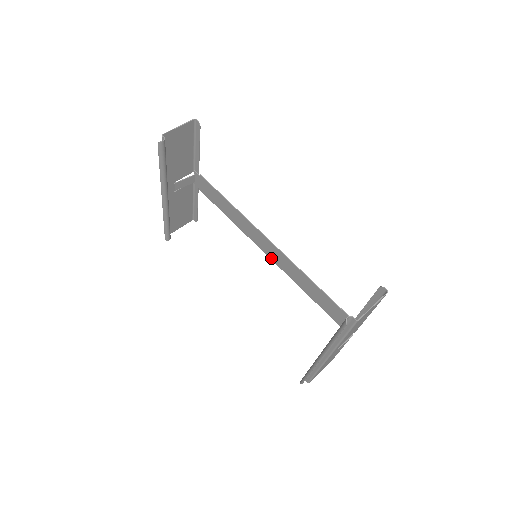
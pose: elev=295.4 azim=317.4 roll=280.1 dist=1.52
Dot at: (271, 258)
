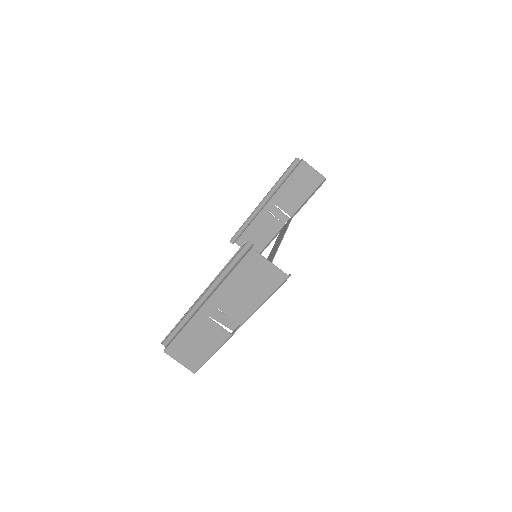
Dot at: occluded
